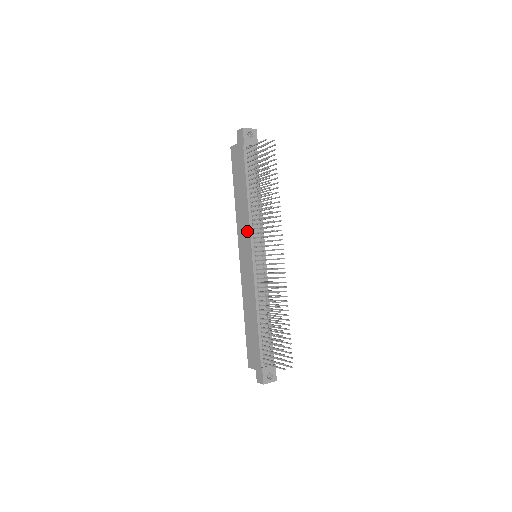
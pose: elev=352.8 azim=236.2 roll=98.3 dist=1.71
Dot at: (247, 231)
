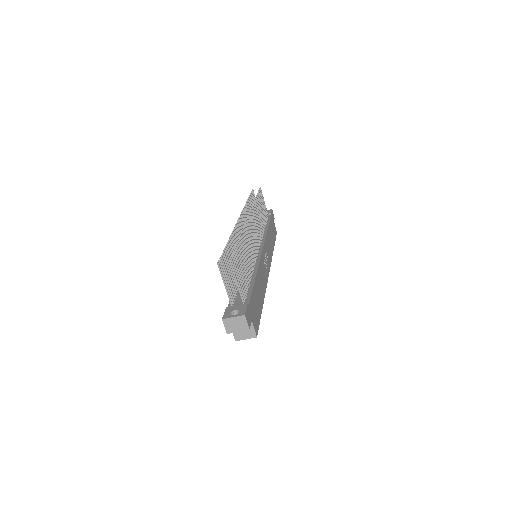
Dot at: occluded
